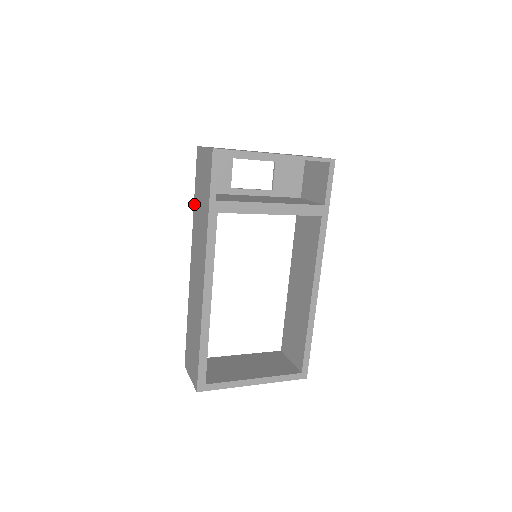
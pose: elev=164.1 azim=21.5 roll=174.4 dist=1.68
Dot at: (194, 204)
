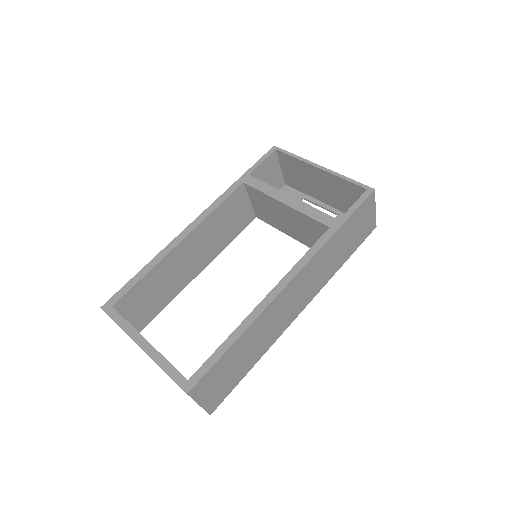
Dot at: occluded
